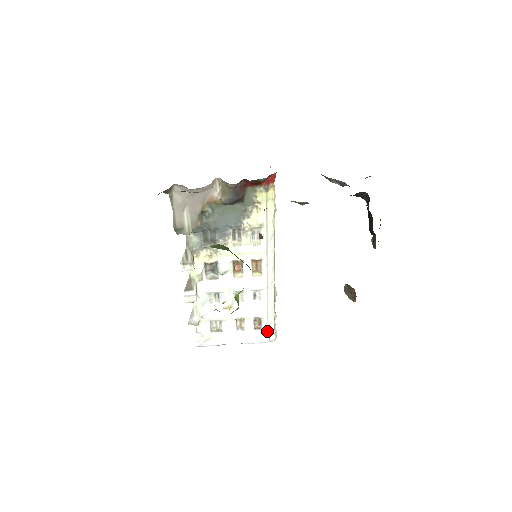
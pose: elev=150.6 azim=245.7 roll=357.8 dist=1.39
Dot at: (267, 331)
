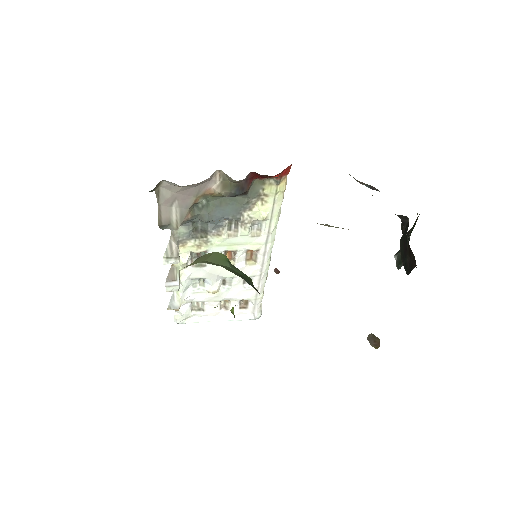
Dot at: (253, 310)
